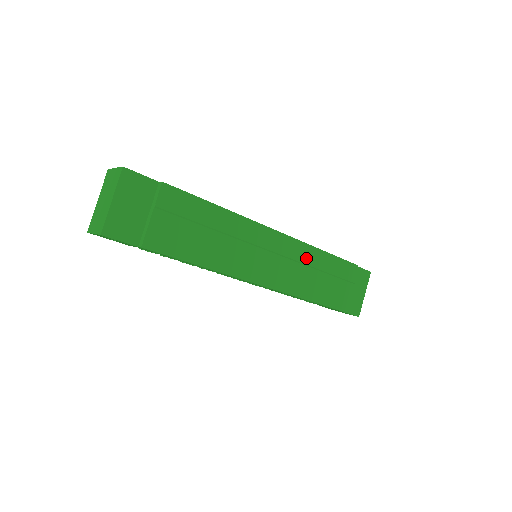
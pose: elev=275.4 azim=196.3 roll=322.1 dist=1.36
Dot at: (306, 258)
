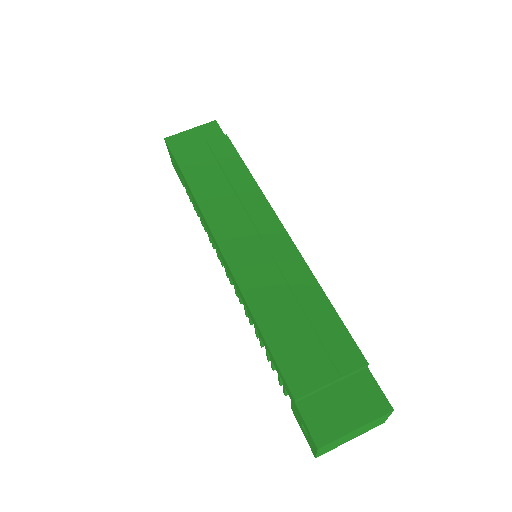
Dot at: (295, 279)
